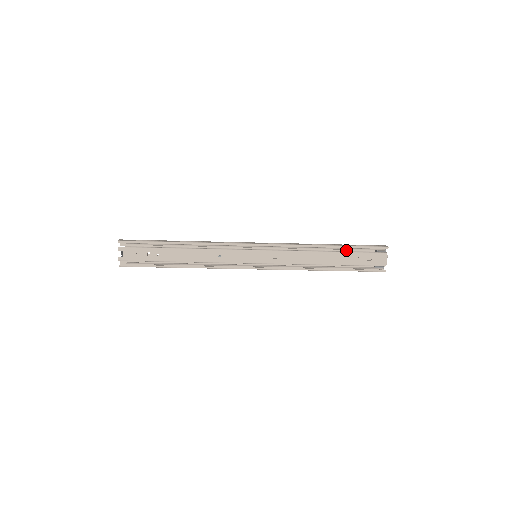
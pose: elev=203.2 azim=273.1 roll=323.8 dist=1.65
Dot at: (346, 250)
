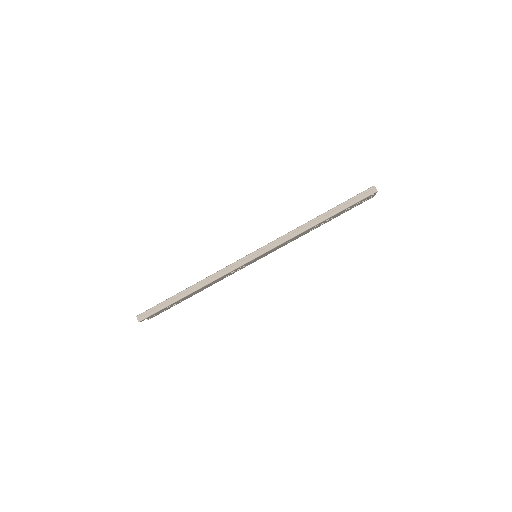
Dot at: occluded
